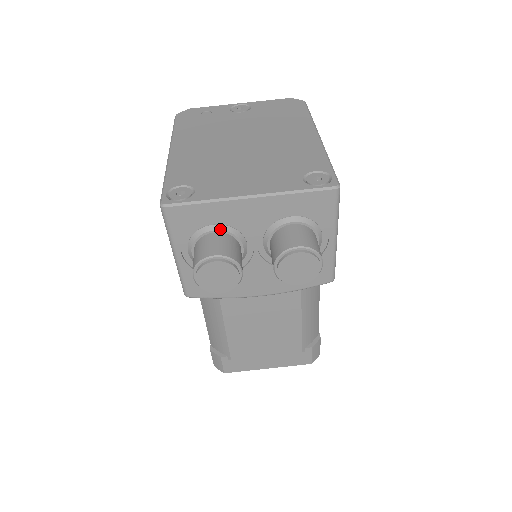
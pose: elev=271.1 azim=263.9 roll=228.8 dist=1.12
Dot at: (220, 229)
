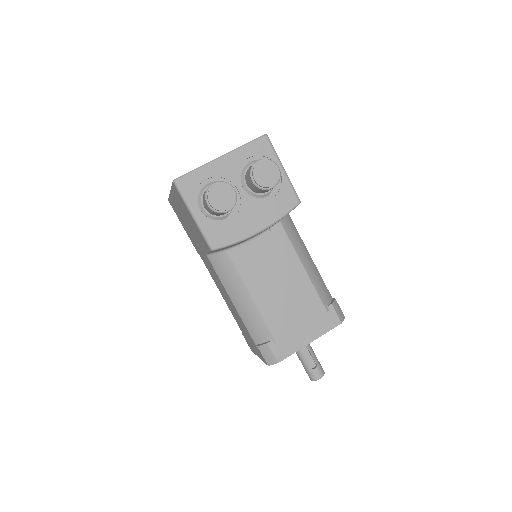
Dot at: occluded
